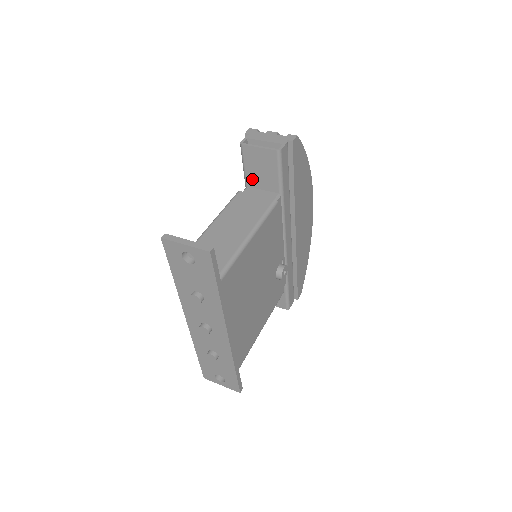
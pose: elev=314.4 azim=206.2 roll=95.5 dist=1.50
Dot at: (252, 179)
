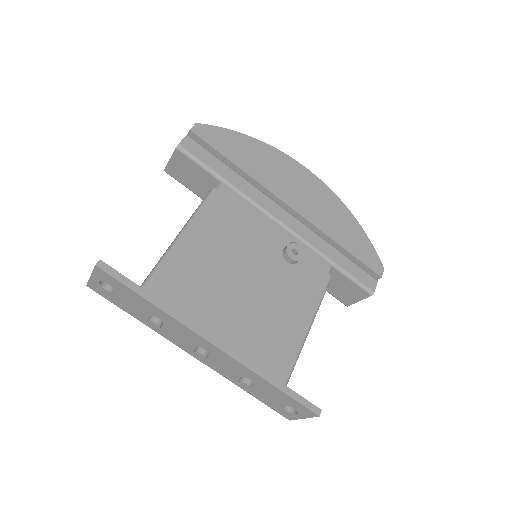
Dot at: (199, 191)
